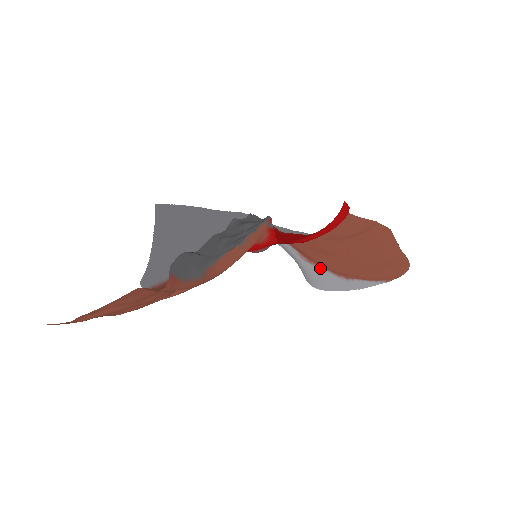
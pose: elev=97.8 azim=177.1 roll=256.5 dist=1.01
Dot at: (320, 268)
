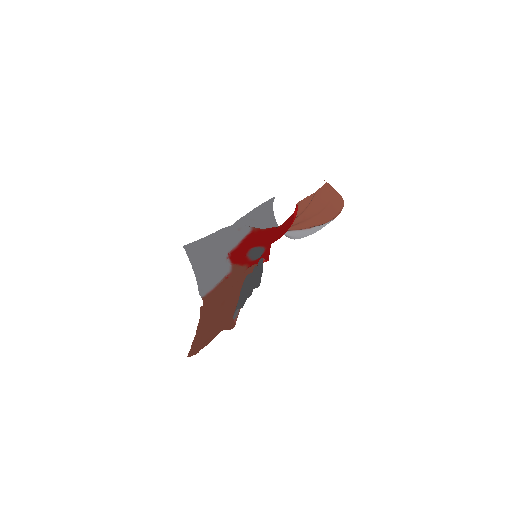
Dot at: (291, 231)
